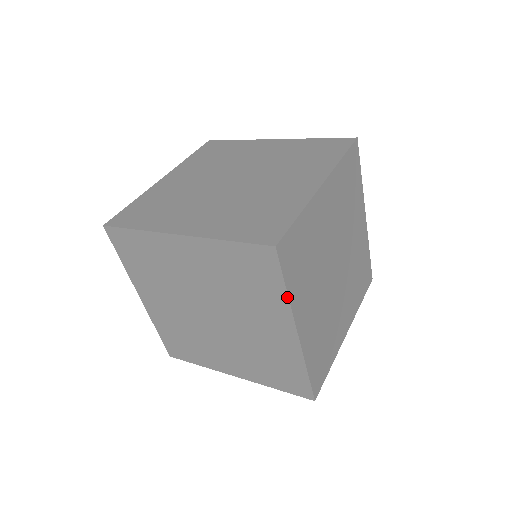
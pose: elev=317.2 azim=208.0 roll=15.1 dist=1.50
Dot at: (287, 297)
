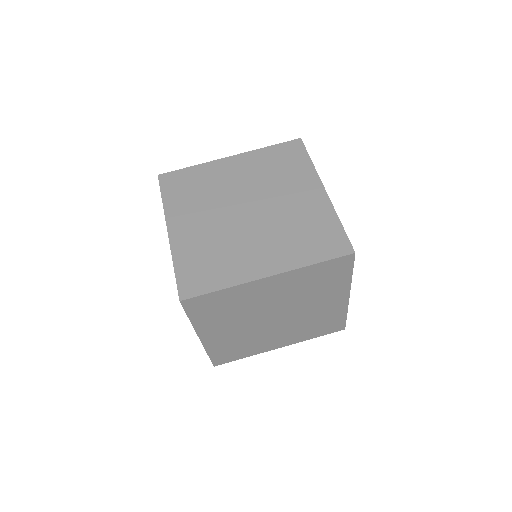
Dot at: (191, 322)
